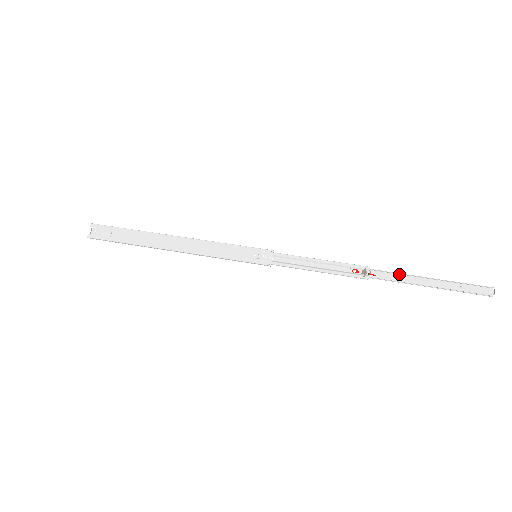
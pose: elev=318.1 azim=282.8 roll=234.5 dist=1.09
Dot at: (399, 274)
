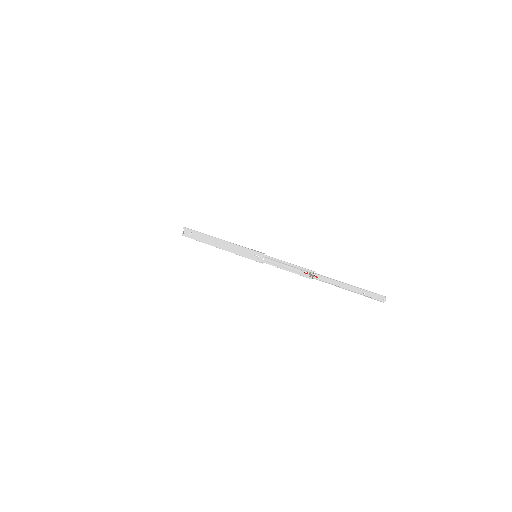
Dot at: (330, 278)
